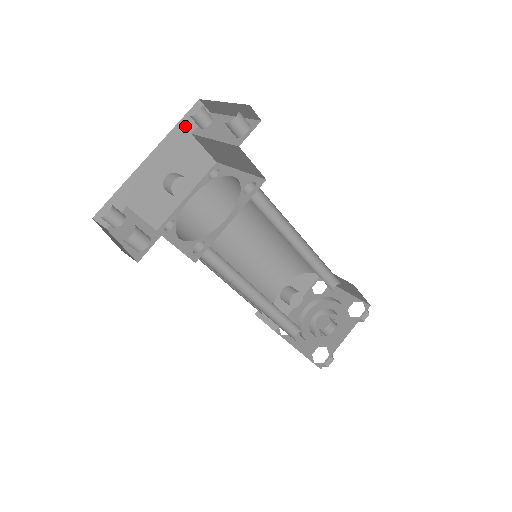
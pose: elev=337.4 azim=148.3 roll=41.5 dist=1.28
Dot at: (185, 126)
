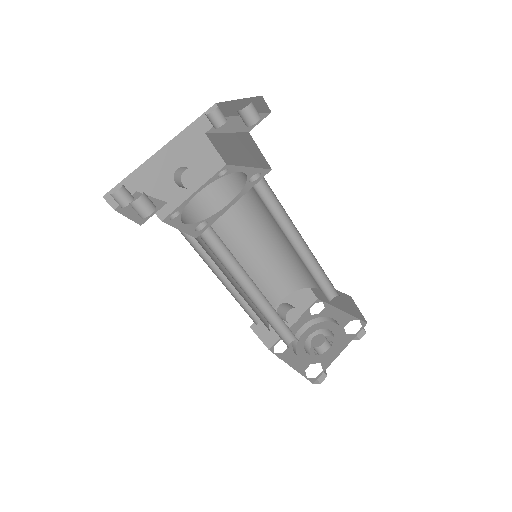
Dot at: (200, 125)
